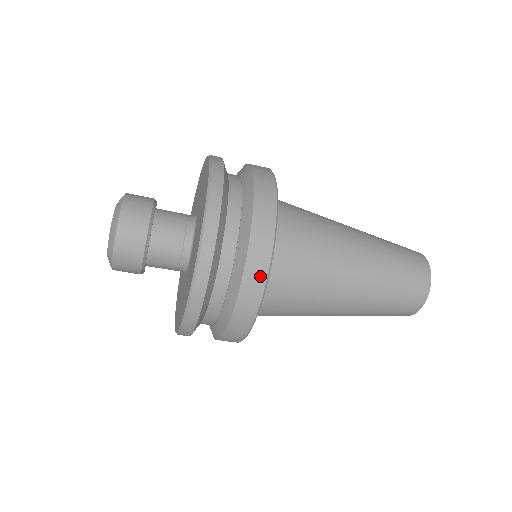
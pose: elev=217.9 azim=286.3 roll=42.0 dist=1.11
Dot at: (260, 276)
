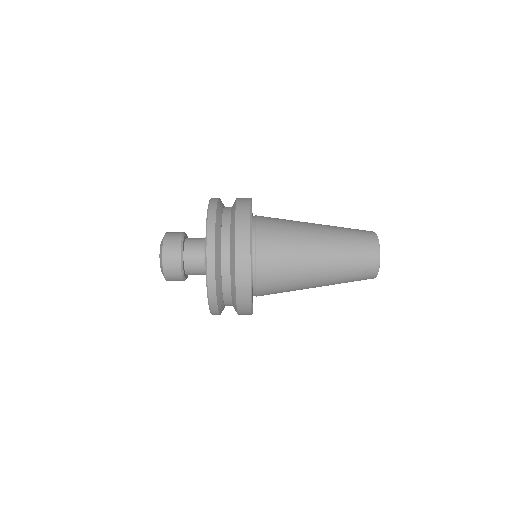
Dot at: (246, 203)
